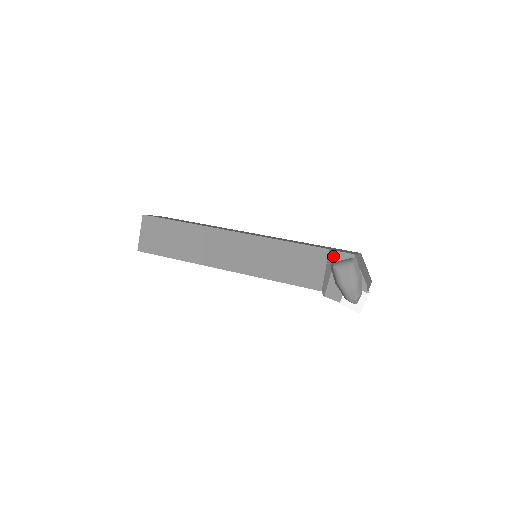
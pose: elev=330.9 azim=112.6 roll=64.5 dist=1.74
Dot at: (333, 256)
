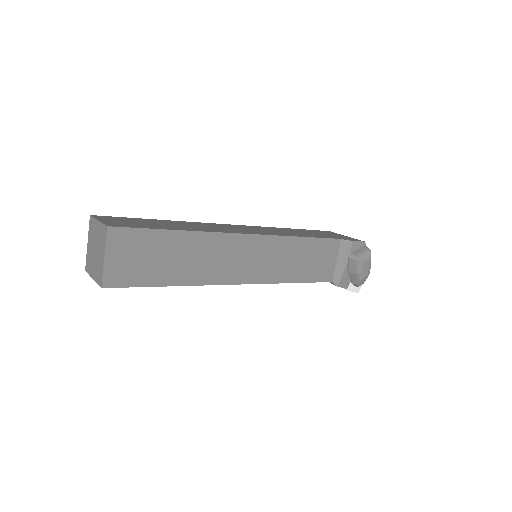
Dot at: (349, 246)
